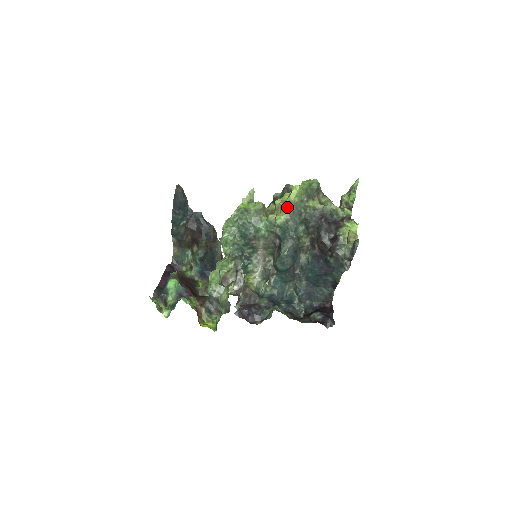
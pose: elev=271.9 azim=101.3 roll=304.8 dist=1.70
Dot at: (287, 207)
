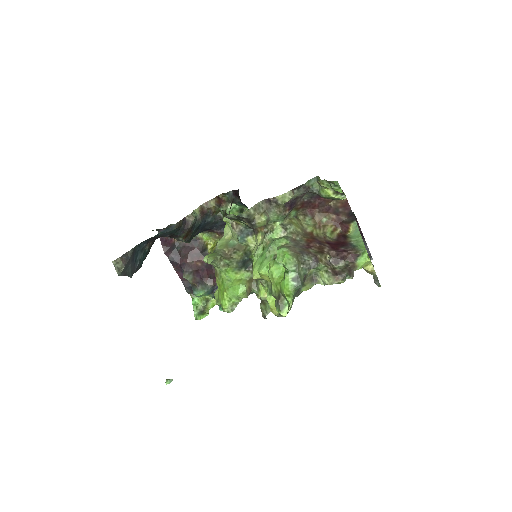
Dot at: occluded
